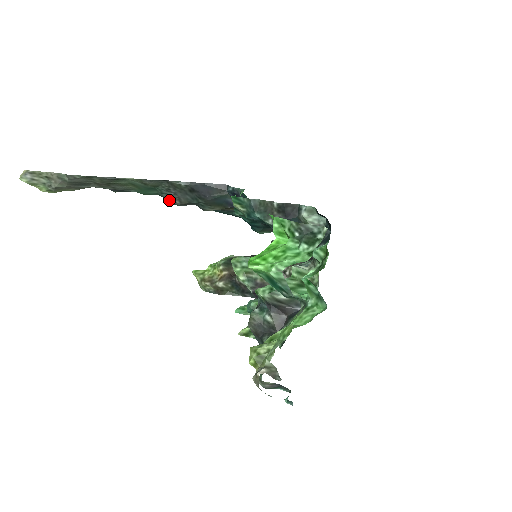
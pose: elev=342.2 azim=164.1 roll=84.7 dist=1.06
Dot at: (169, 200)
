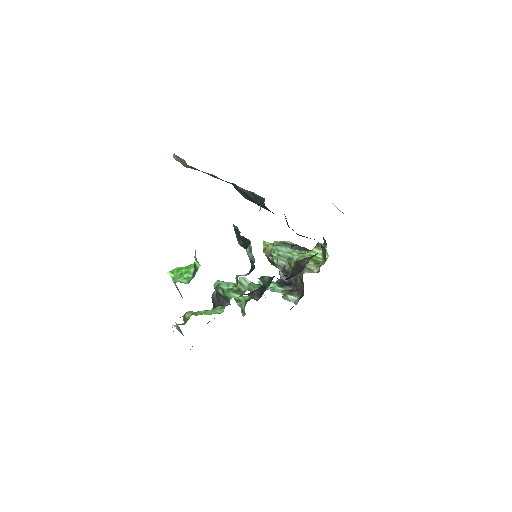
Dot at: occluded
